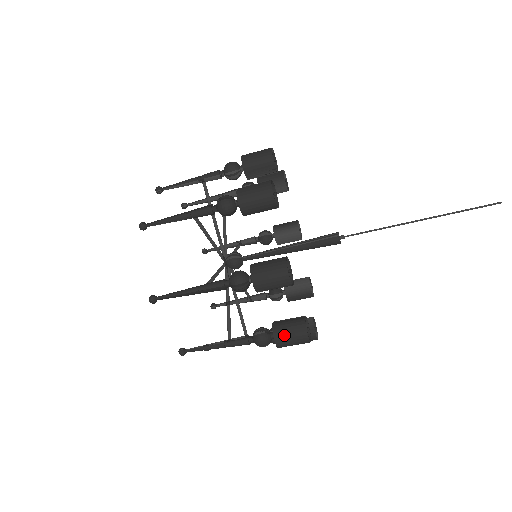
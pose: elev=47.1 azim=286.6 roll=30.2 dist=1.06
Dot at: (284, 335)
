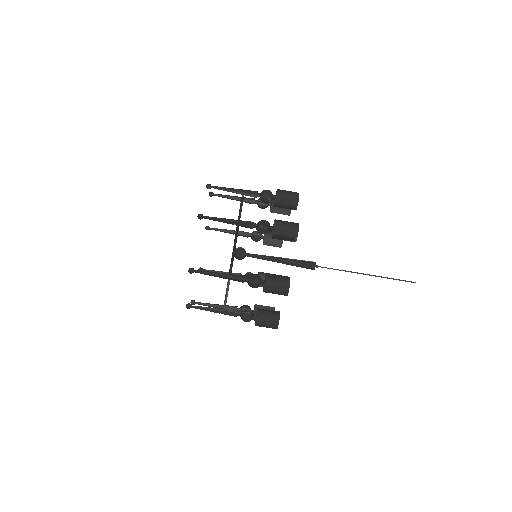
Dot at: (274, 278)
